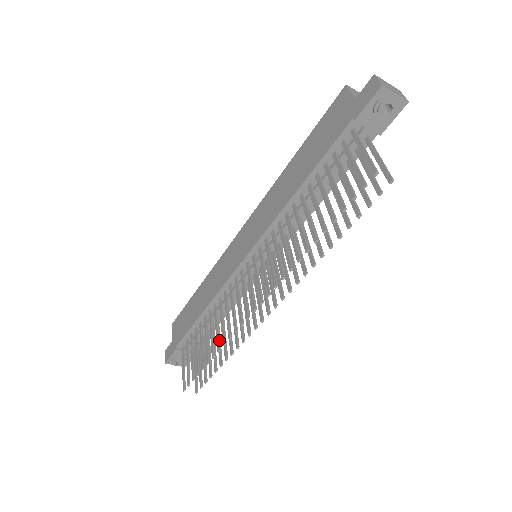
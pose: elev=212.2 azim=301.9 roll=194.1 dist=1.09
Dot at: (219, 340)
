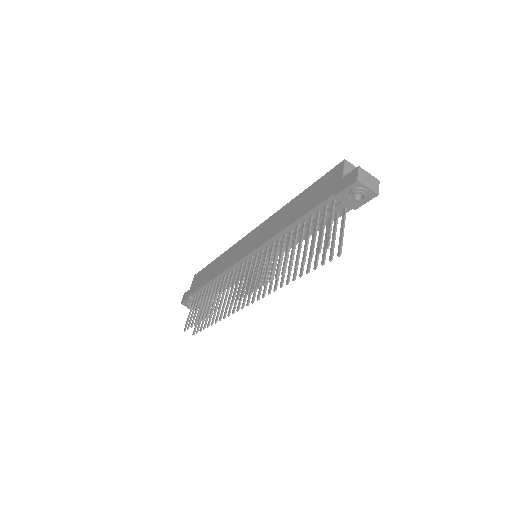
Dot at: (213, 308)
